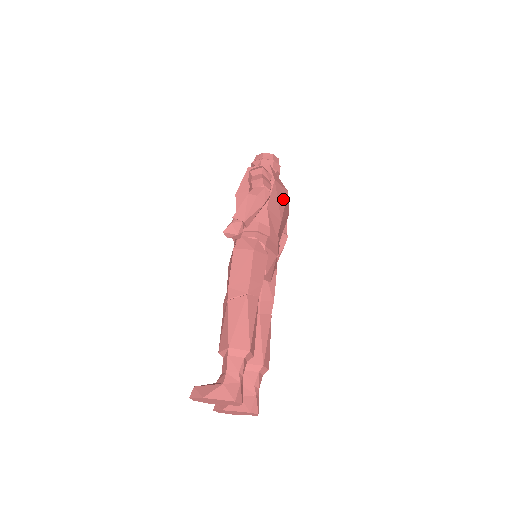
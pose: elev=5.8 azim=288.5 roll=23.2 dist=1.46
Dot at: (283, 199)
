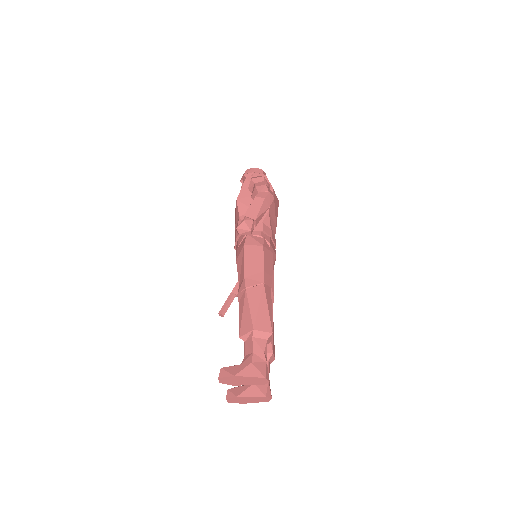
Dot at: (277, 207)
